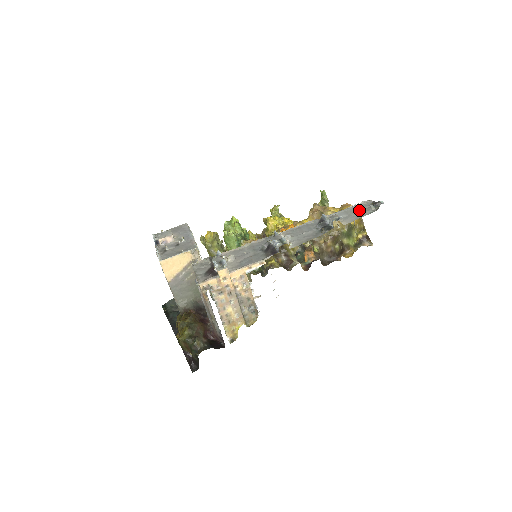
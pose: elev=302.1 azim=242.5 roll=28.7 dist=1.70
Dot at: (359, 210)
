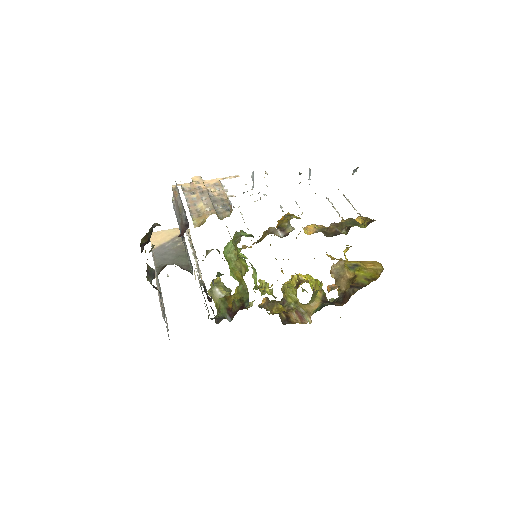
Dot at: occluded
